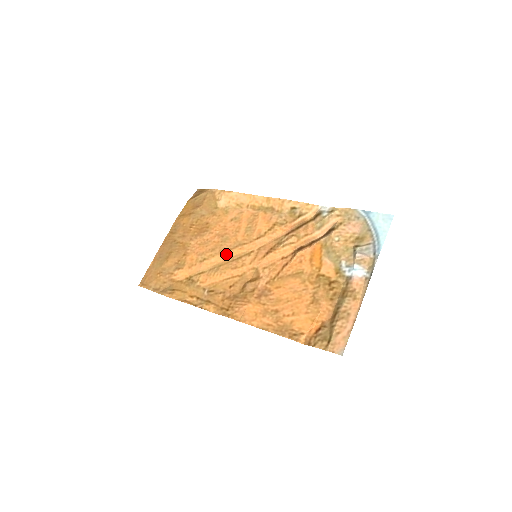
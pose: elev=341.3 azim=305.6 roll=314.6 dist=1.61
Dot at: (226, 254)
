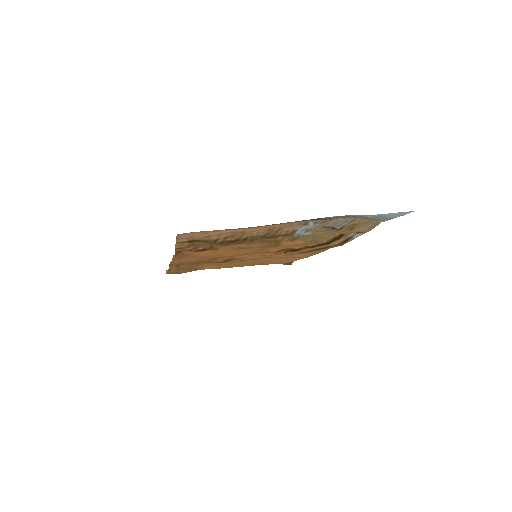
Dot at: occluded
